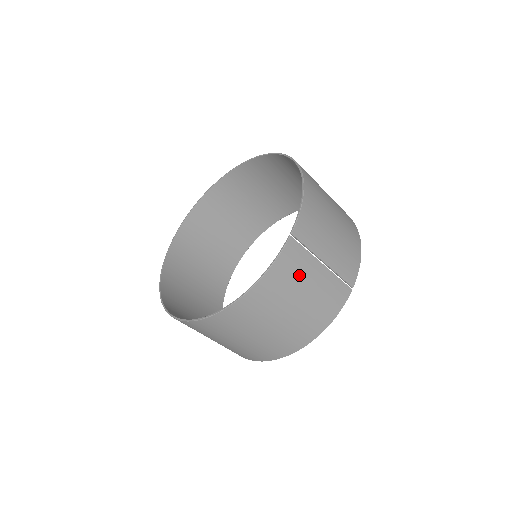
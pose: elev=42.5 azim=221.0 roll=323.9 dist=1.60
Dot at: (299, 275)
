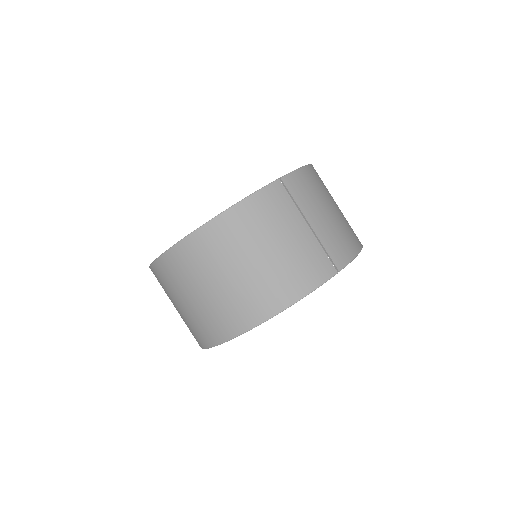
Dot at: (279, 219)
